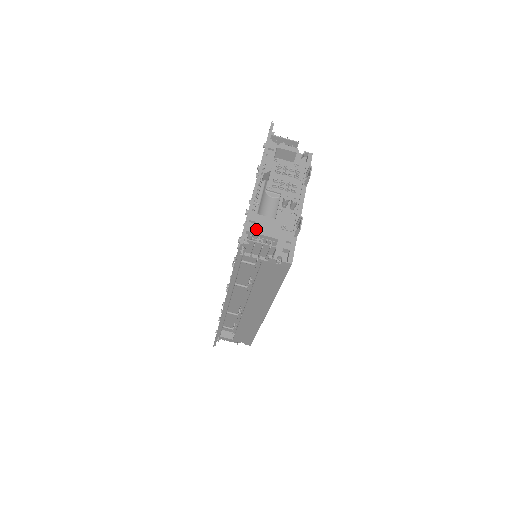
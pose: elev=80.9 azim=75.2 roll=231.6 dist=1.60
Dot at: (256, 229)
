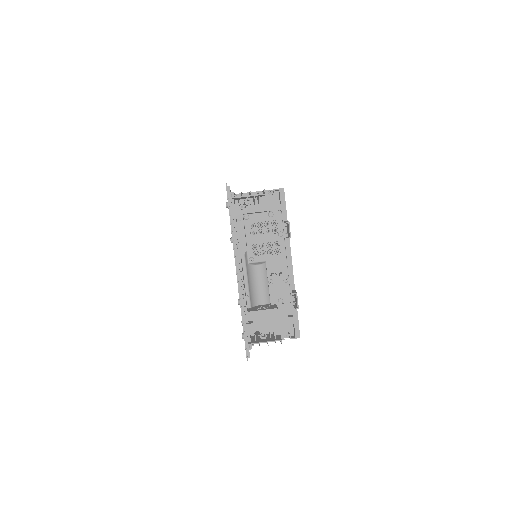
Dot at: (256, 329)
